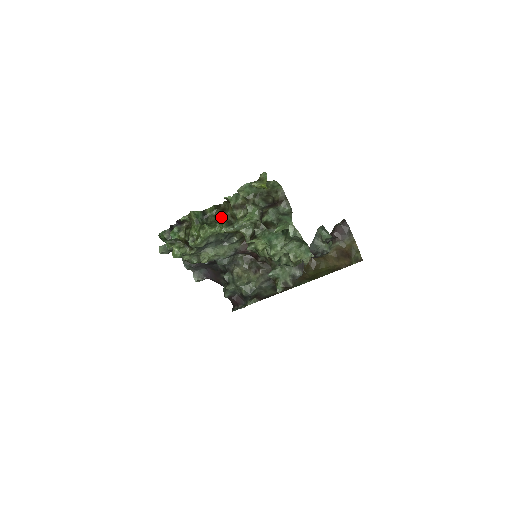
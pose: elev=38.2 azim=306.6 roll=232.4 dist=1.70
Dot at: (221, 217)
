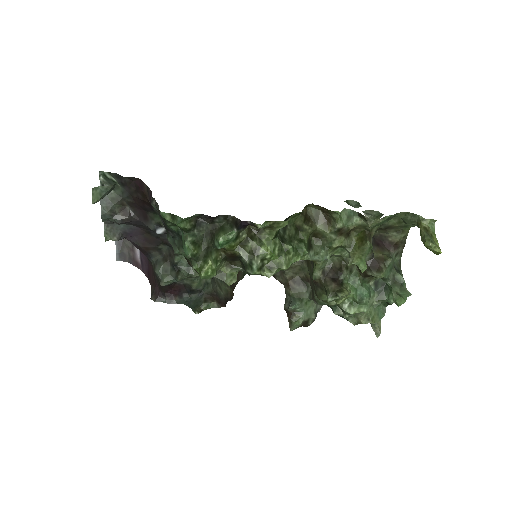
Dot at: (304, 232)
